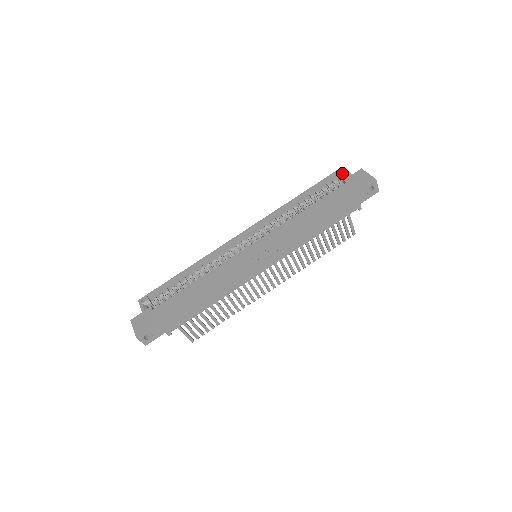
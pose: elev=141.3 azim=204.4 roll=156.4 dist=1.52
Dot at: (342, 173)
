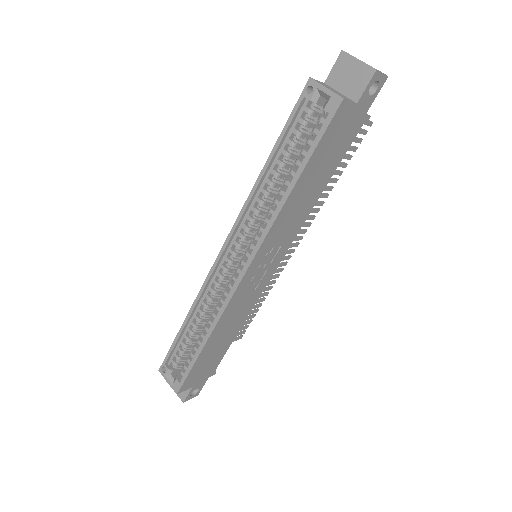
Dot at: (315, 93)
